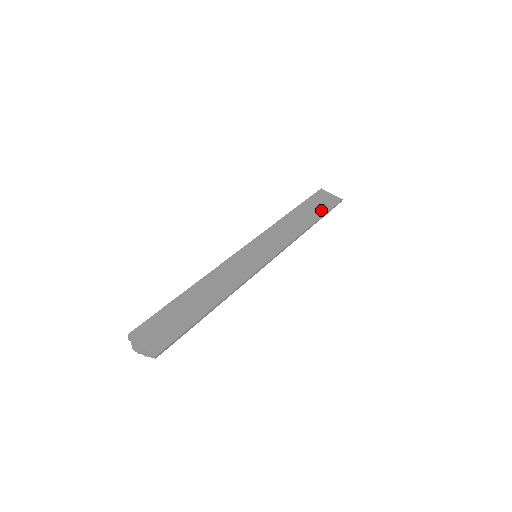
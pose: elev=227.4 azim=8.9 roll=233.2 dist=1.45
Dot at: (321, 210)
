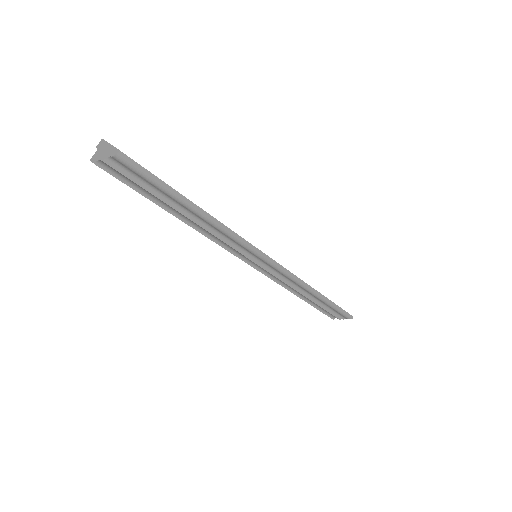
Dot at: occluded
